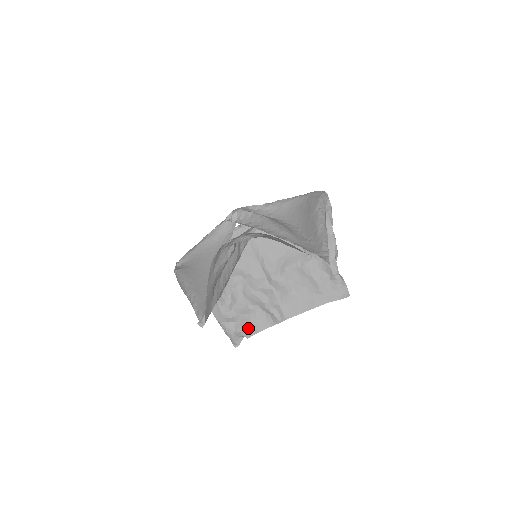
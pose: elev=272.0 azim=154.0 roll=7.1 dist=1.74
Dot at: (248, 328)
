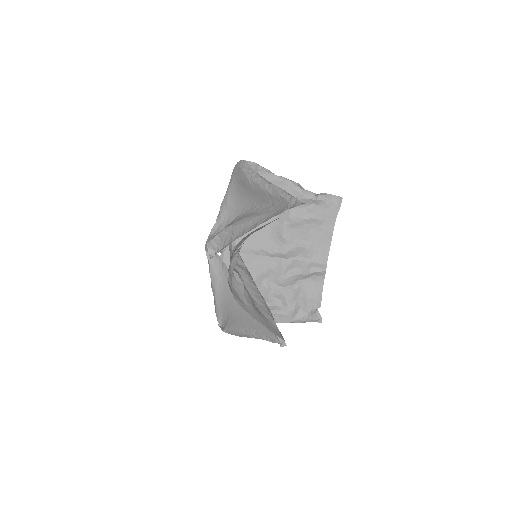
Dot at: (312, 301)
